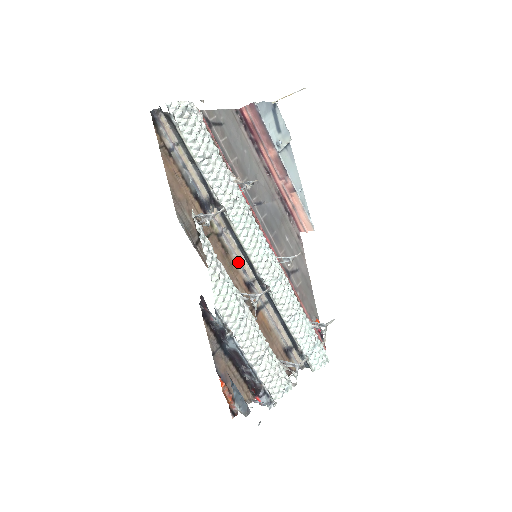
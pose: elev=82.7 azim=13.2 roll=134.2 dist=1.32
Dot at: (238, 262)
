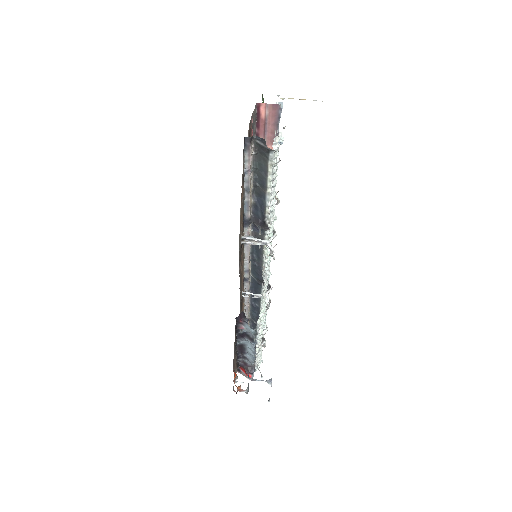
Dot at: (245, 264)
